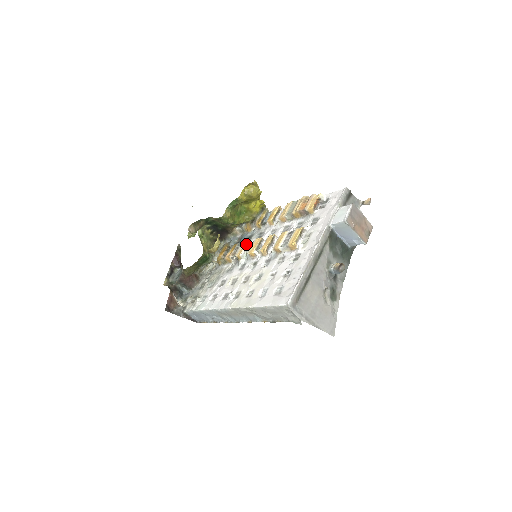
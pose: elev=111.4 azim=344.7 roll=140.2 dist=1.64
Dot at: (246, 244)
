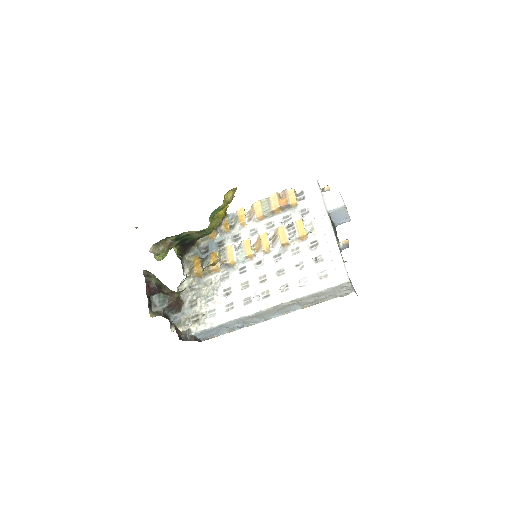
Dot at: (233, 249)
